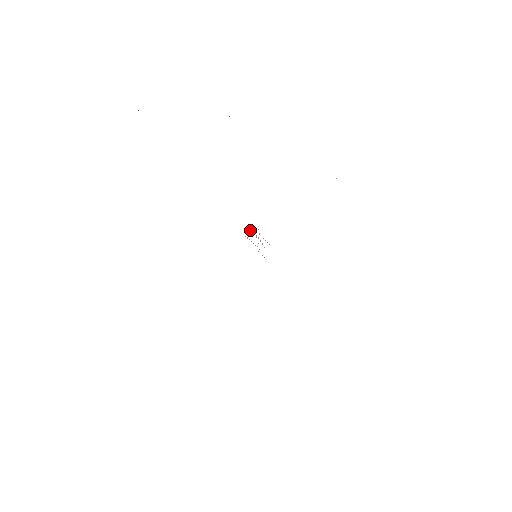
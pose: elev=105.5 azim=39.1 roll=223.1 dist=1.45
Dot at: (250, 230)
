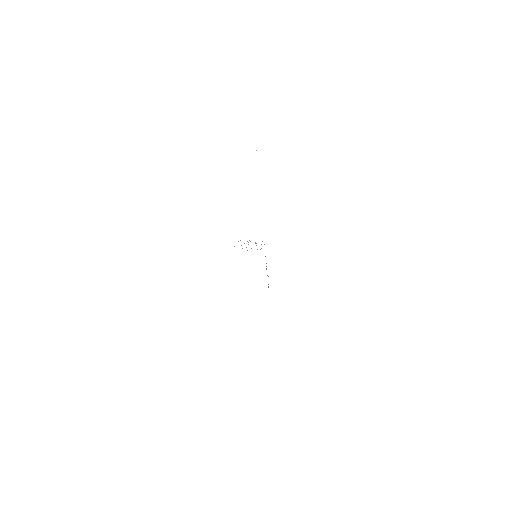
Dot at: occluded
